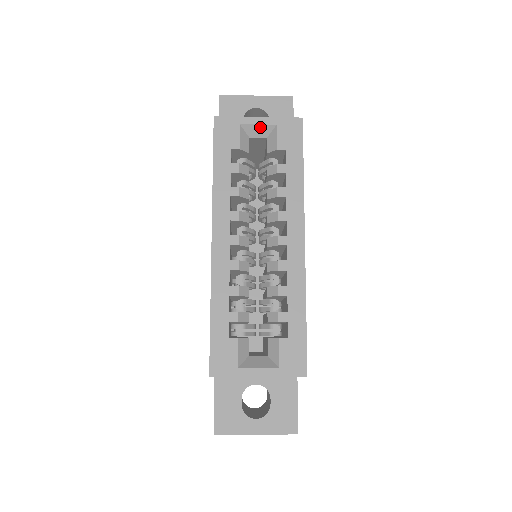
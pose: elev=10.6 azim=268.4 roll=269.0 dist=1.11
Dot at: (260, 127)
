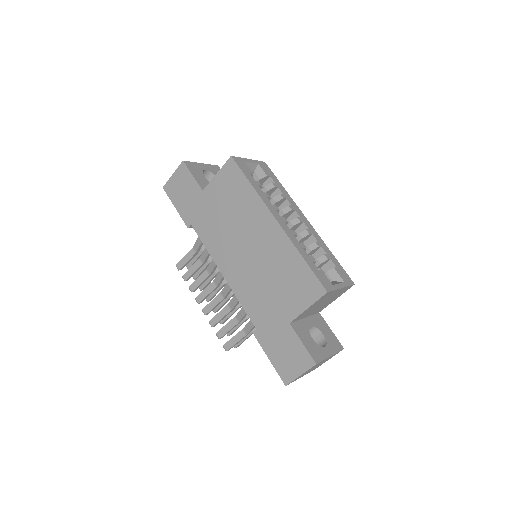
Dot at: (252, 164)
